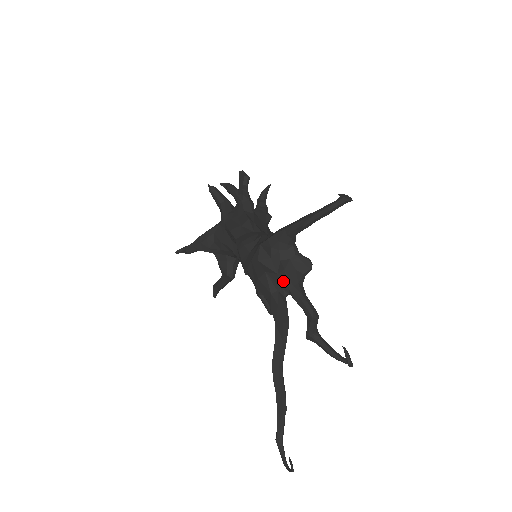
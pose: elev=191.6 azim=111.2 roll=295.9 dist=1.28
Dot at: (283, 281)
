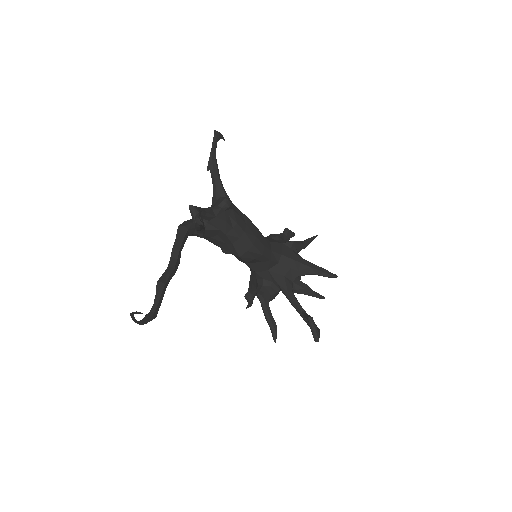
Dot at: occluded
